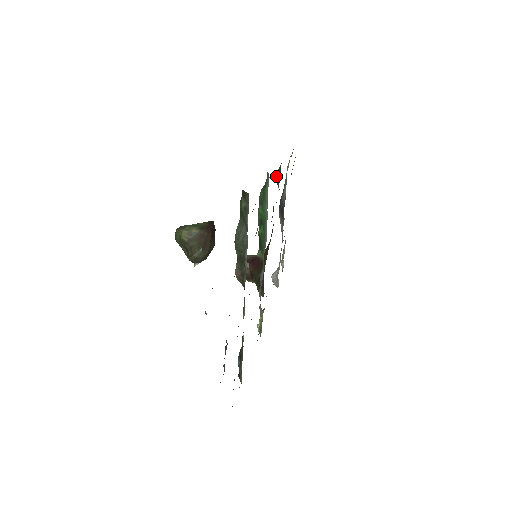
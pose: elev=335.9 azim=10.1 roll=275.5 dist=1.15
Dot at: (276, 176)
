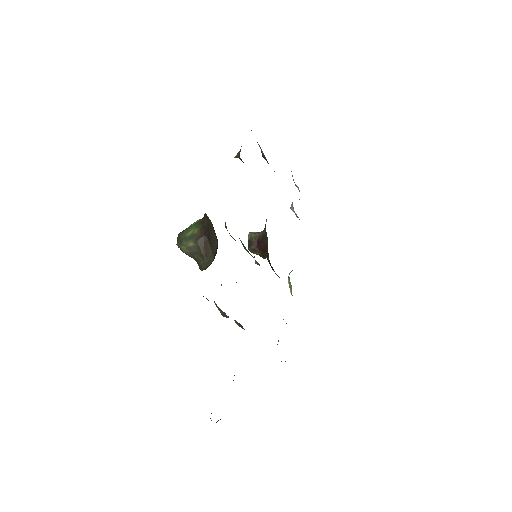
Dot at: (240, 159)
